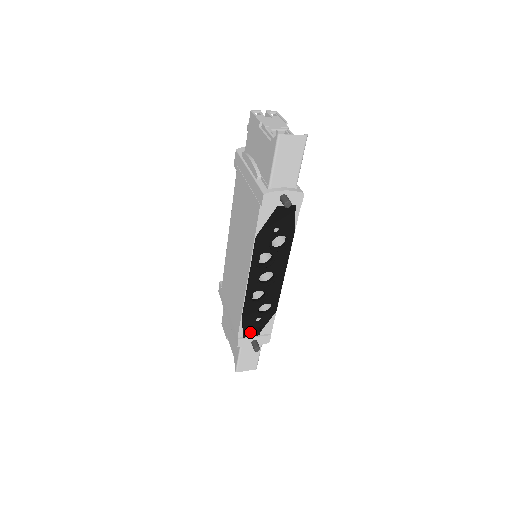
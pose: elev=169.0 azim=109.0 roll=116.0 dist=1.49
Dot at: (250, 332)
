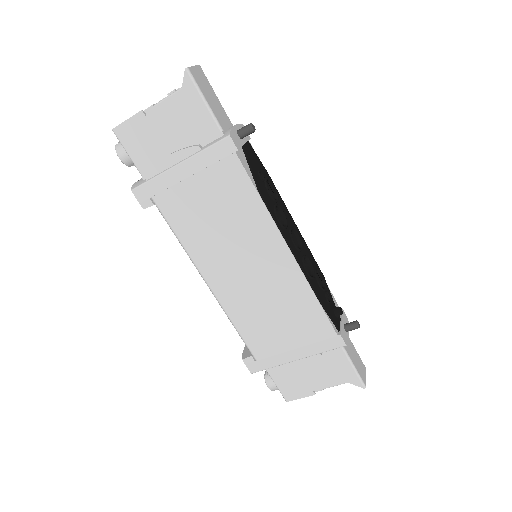
Dot at: (336, 319)
